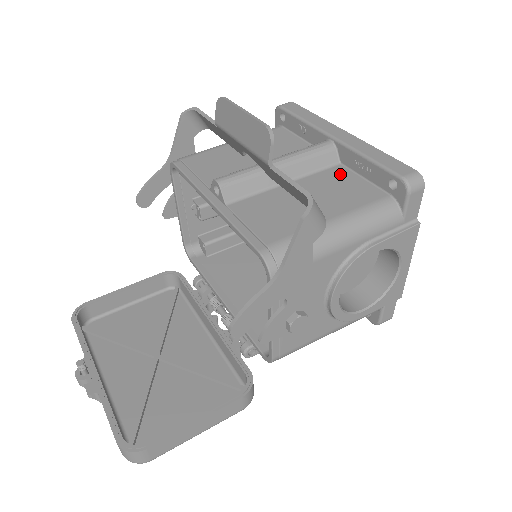
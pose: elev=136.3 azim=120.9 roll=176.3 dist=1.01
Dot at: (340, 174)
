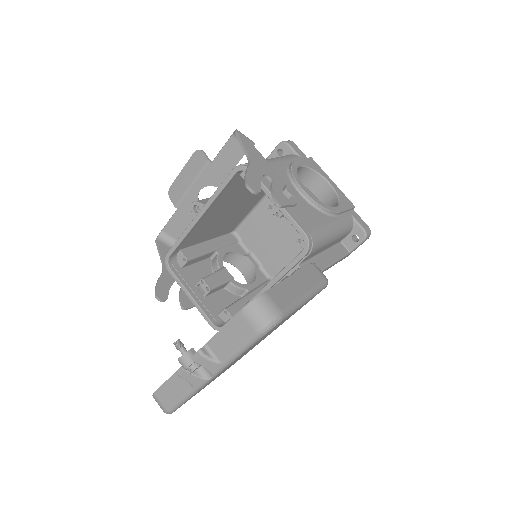
Dot at: occluded
